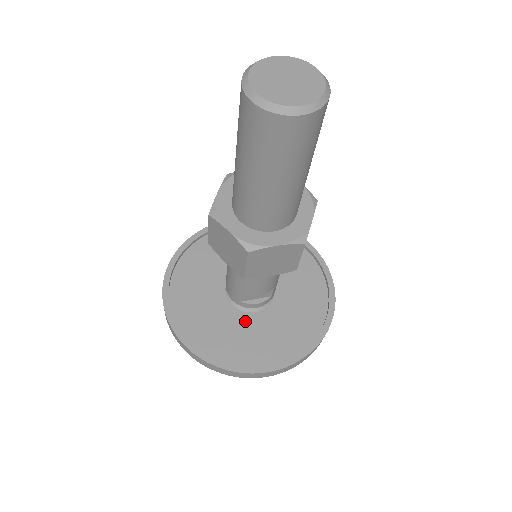
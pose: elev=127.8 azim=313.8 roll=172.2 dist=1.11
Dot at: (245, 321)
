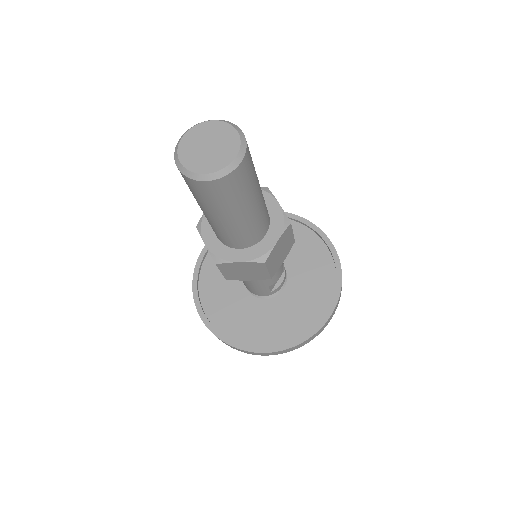
Dot at: (284, 300)
